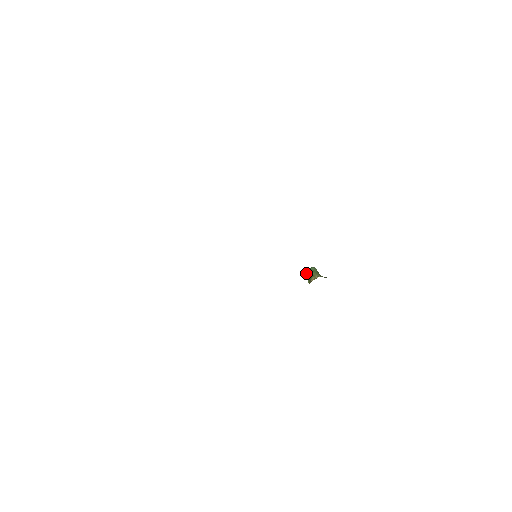
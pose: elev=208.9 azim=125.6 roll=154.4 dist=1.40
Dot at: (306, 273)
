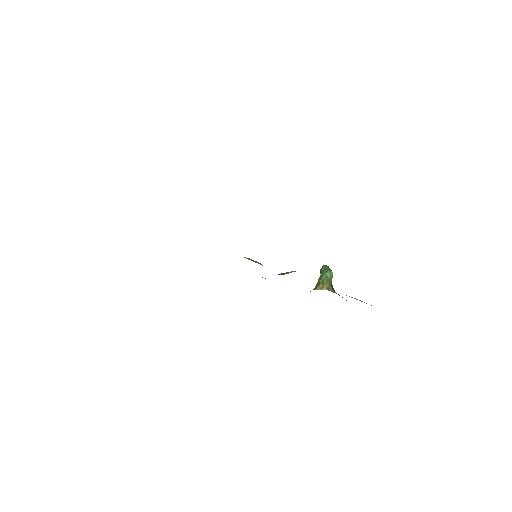
Dot at: (321, 271)
